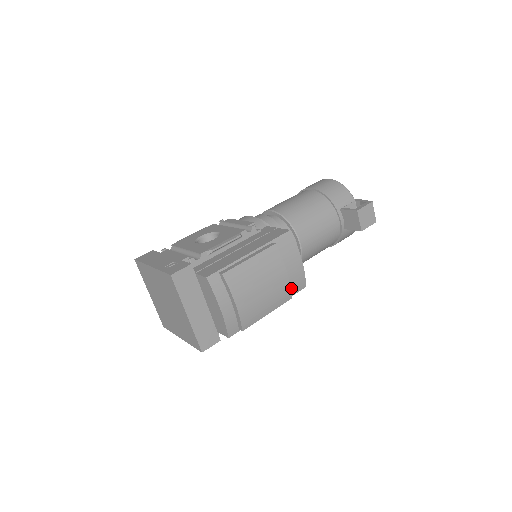
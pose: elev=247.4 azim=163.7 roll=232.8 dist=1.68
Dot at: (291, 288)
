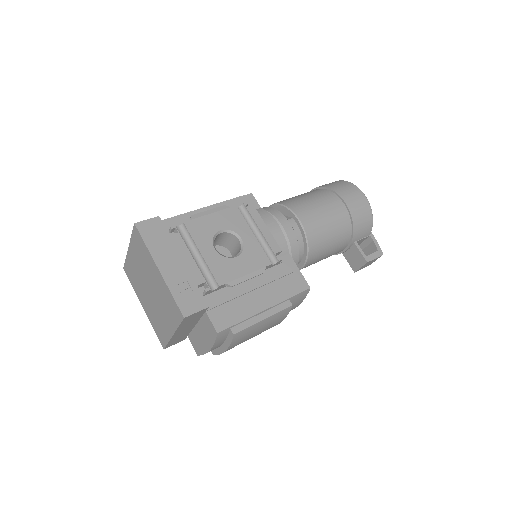
Dot at: occluded
